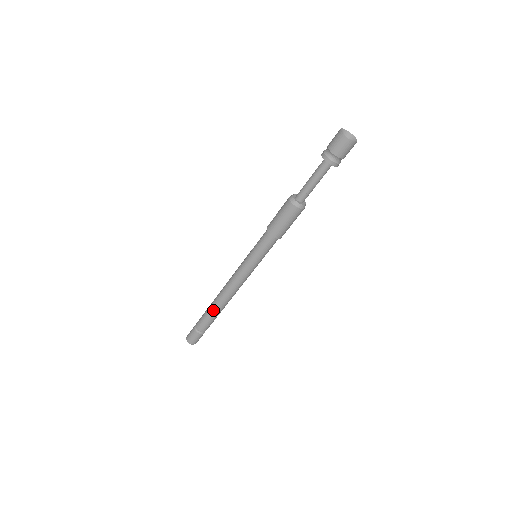
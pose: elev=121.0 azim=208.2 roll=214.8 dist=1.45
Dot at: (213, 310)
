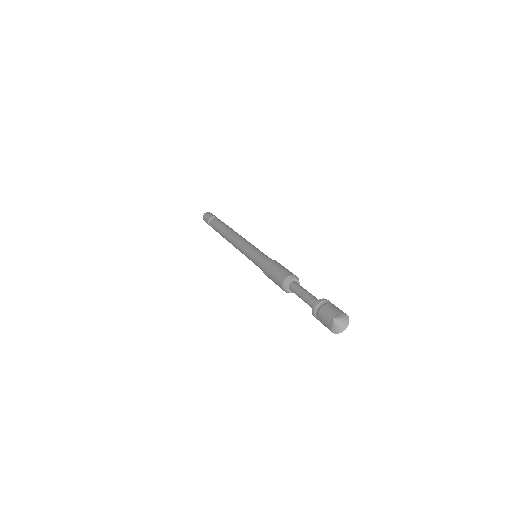
Dot at: (221, 235)
